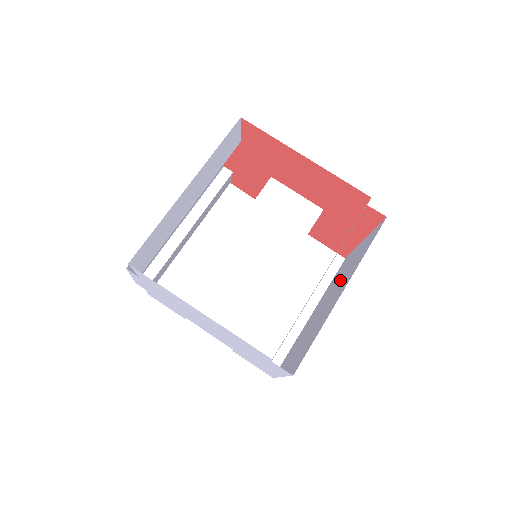
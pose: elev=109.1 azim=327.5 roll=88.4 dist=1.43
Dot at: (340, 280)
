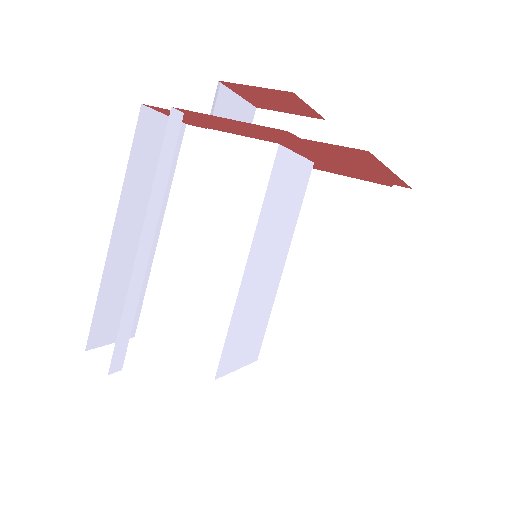
Dot at: (313, 232)
